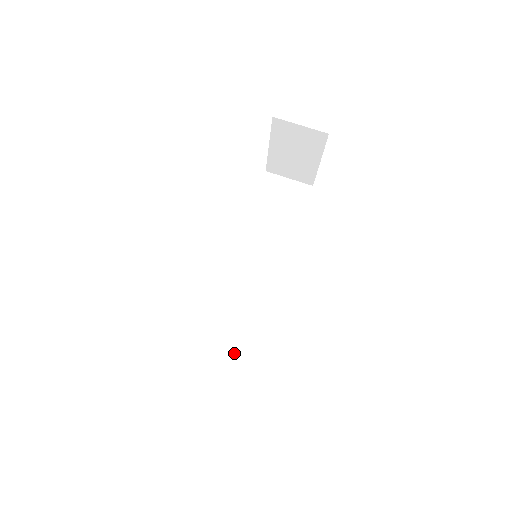
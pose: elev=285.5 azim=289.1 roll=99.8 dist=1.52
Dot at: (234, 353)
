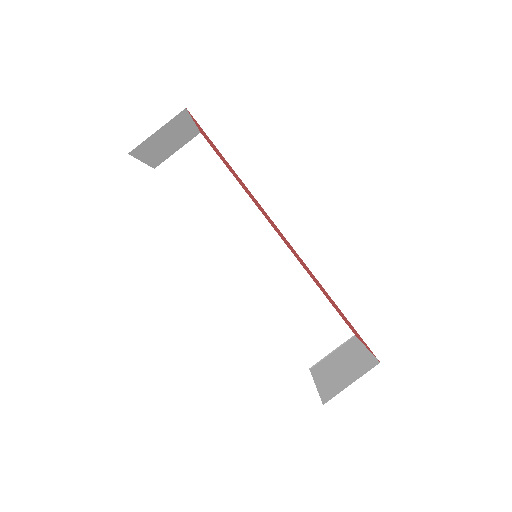
Dot at: (314, 314)
